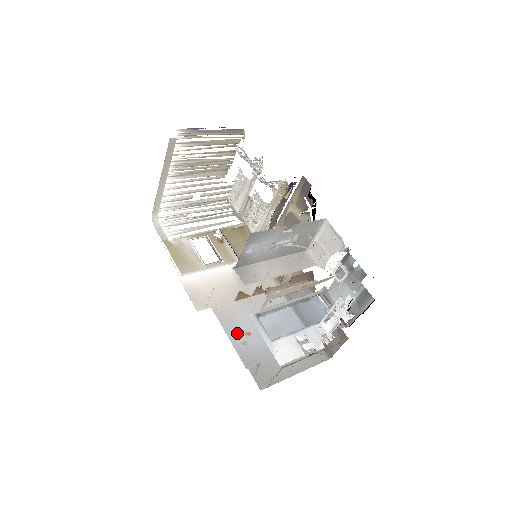
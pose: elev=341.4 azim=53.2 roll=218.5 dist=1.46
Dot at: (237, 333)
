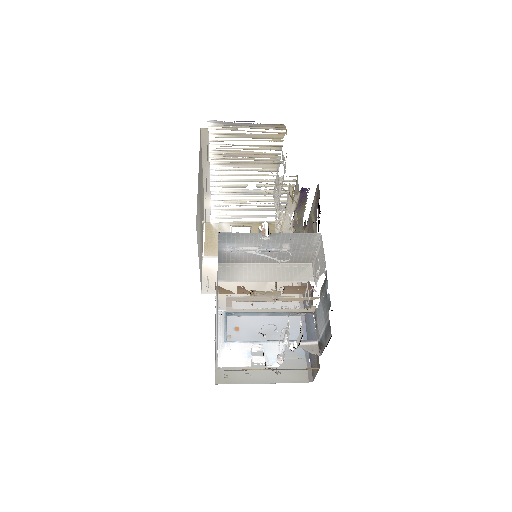
Dot at: (227, 325)
